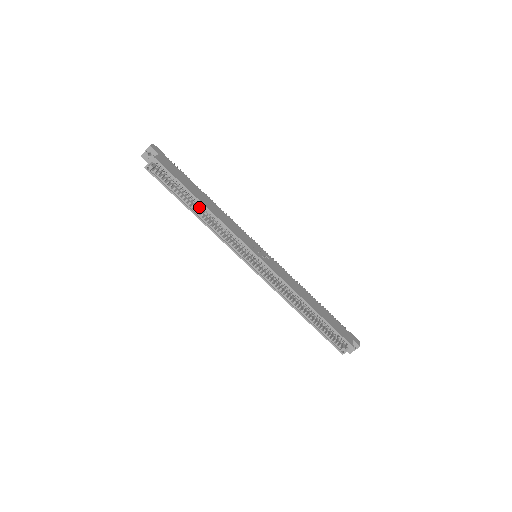
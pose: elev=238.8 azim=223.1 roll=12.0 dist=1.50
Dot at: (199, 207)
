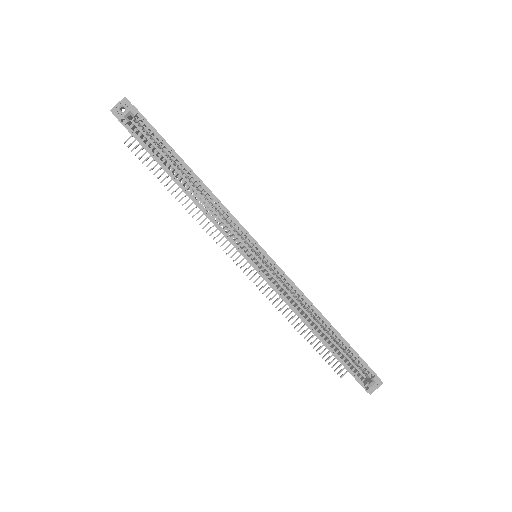
Dot at: (186, 183)
